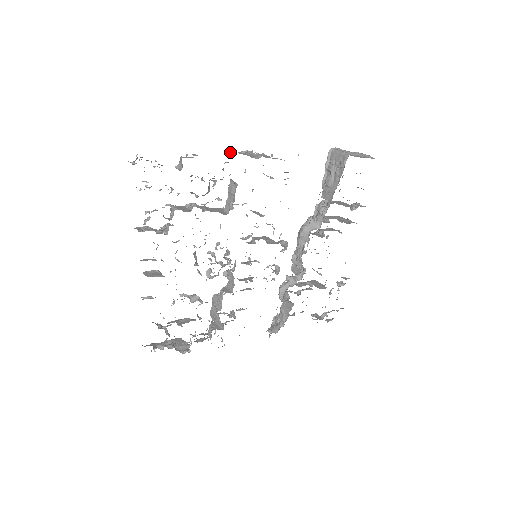
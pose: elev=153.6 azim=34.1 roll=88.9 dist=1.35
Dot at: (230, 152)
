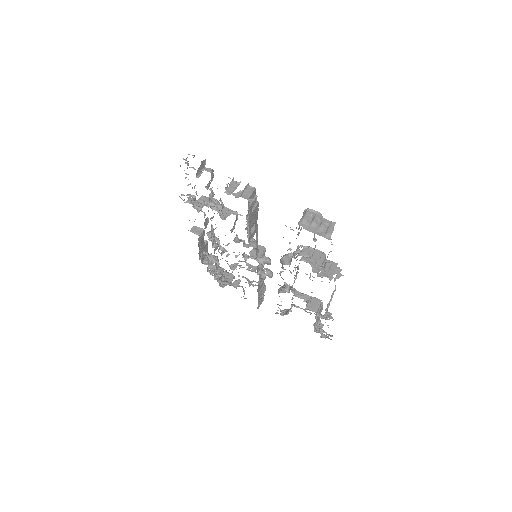
Dot at: (230, 178)
